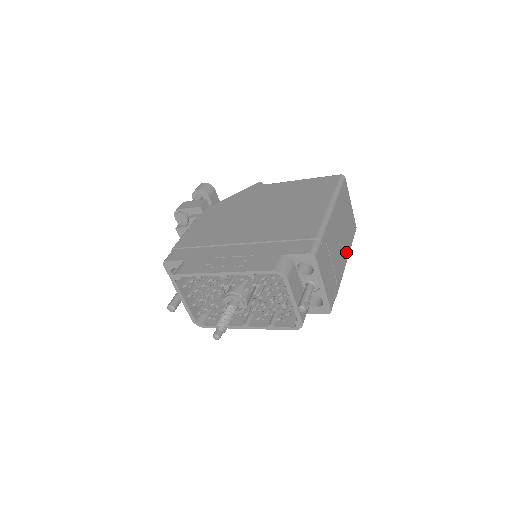
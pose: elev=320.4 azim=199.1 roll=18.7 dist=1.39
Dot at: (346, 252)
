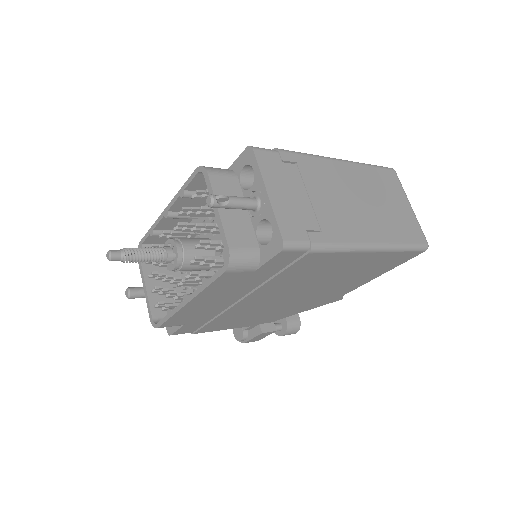
Dot at: (374, 233)
